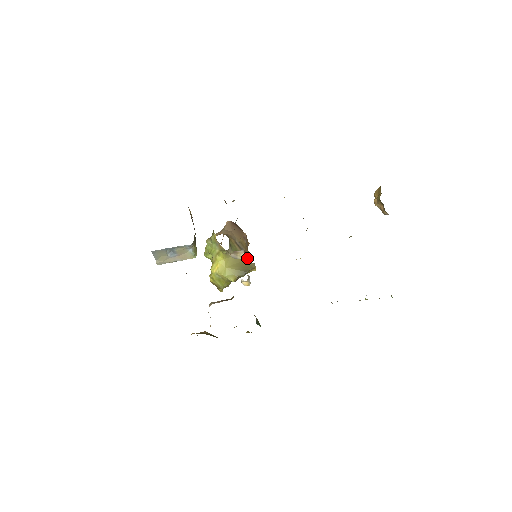
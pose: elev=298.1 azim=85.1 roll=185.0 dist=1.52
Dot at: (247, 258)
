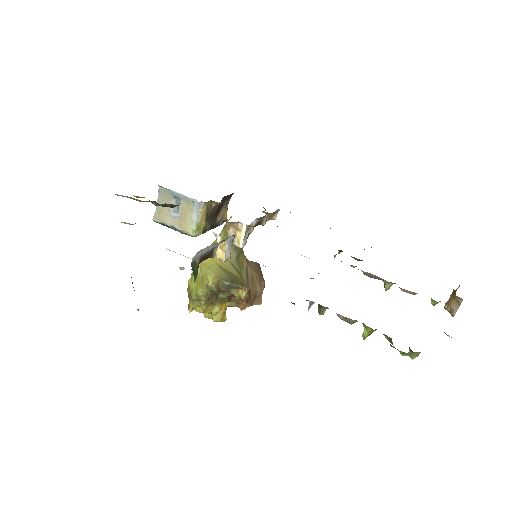
Dot at: occluded
